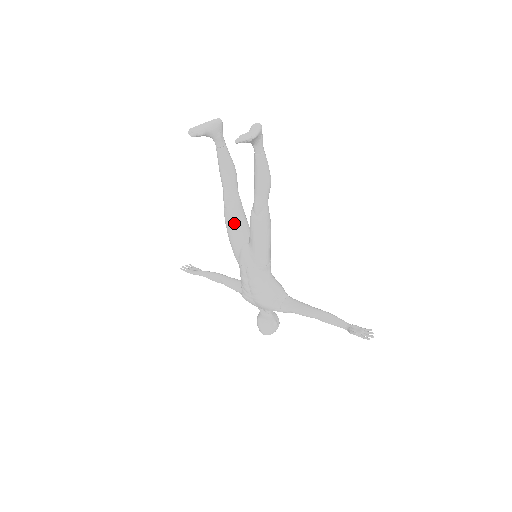
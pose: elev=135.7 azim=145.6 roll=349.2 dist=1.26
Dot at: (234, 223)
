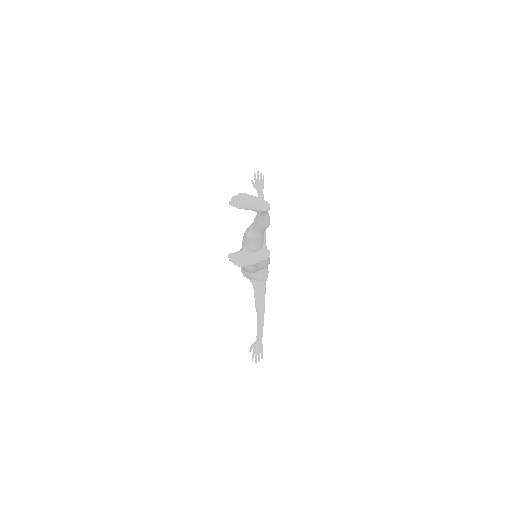
Dot at: (246, 240)
